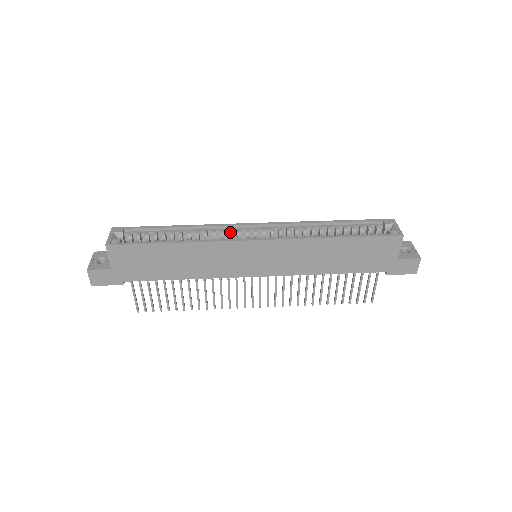
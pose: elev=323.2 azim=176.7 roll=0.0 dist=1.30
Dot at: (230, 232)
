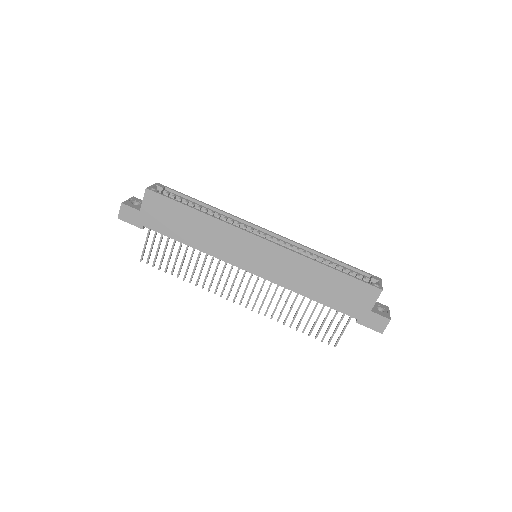
Dot at: (245, 226)
